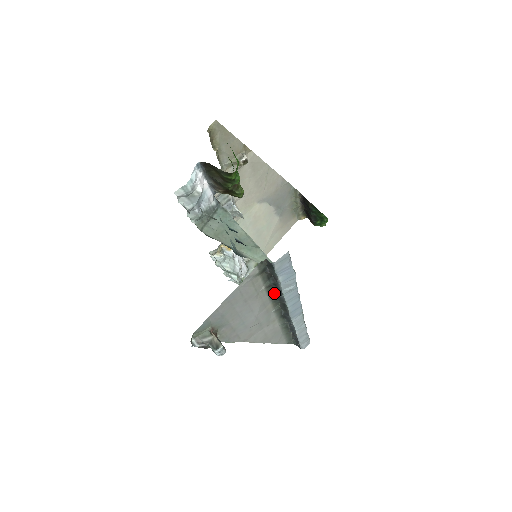
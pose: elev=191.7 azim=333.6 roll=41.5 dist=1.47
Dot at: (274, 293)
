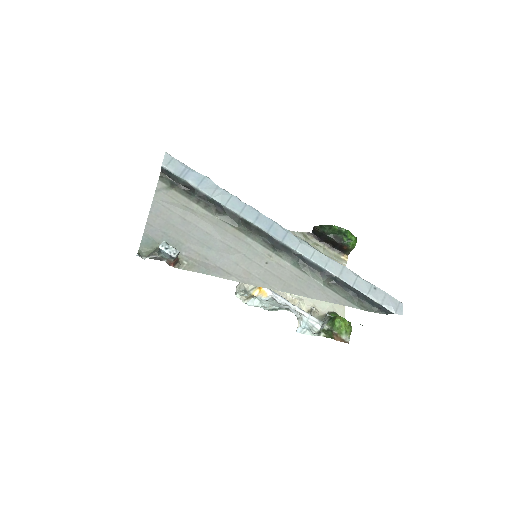
Dot at: (217, 211)
